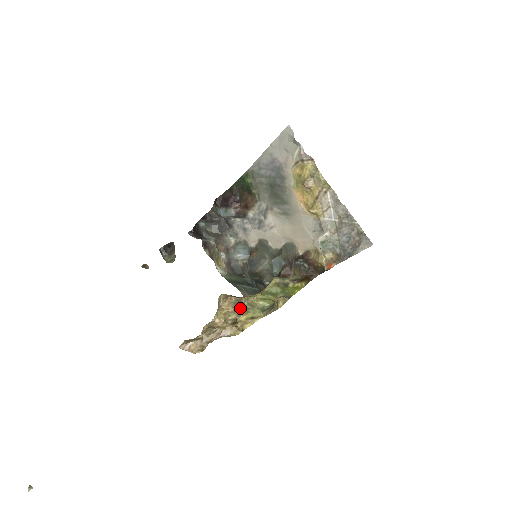
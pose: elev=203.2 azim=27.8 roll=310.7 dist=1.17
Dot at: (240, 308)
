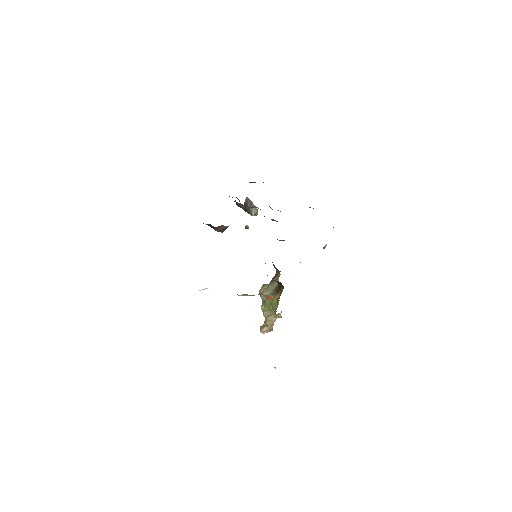
Dot at: occluded
